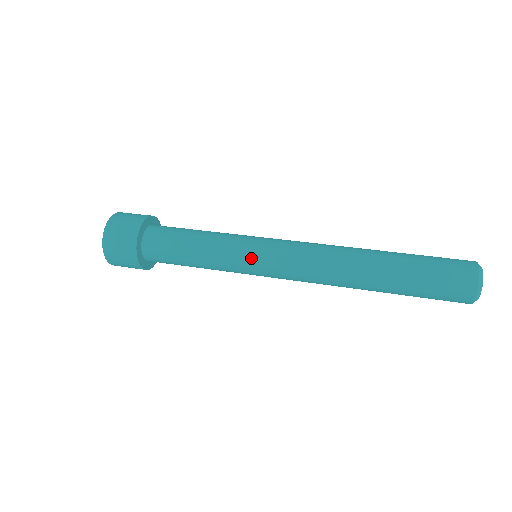
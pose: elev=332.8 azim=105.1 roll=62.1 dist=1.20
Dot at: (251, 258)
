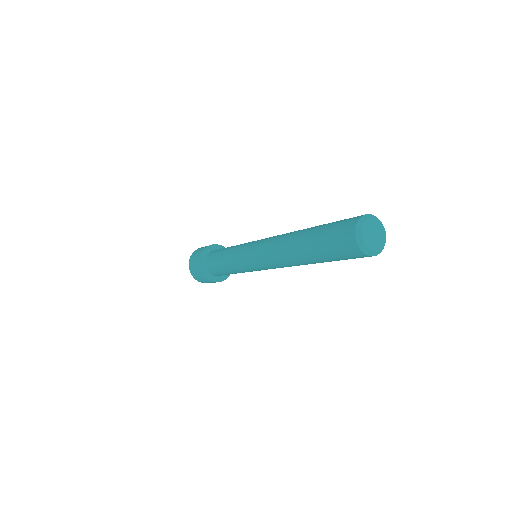
Dot at: occluded
